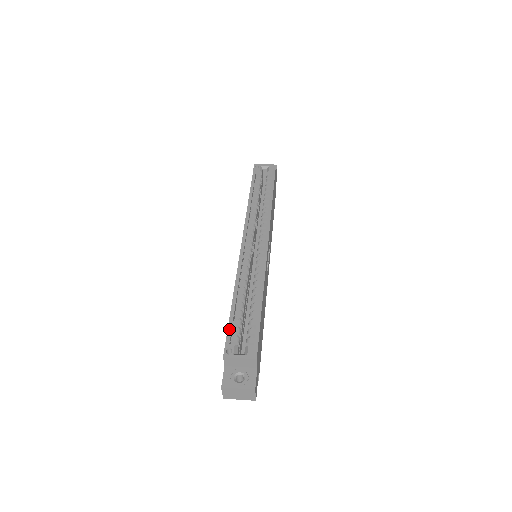
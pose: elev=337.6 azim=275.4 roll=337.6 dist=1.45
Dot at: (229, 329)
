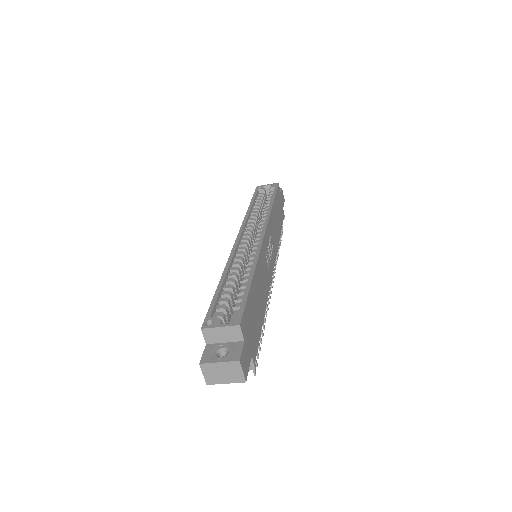
Dot at: (212, 305)
